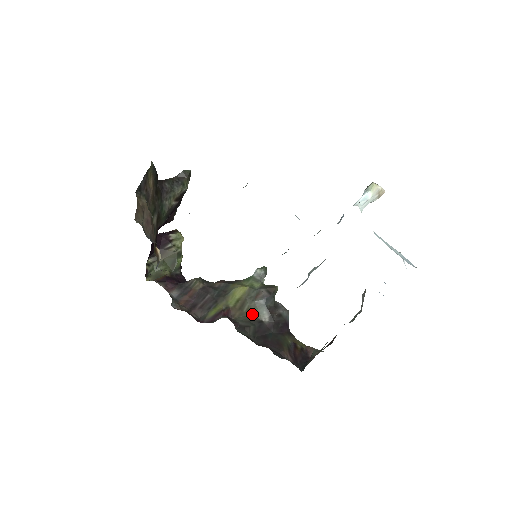
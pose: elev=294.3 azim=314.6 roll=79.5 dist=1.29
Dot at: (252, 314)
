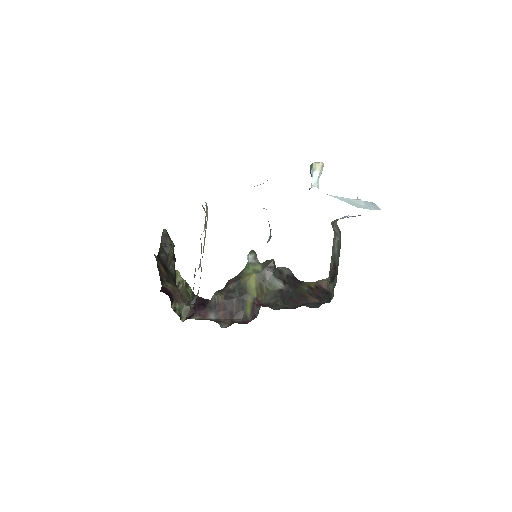
Dot at: (271, 290)
